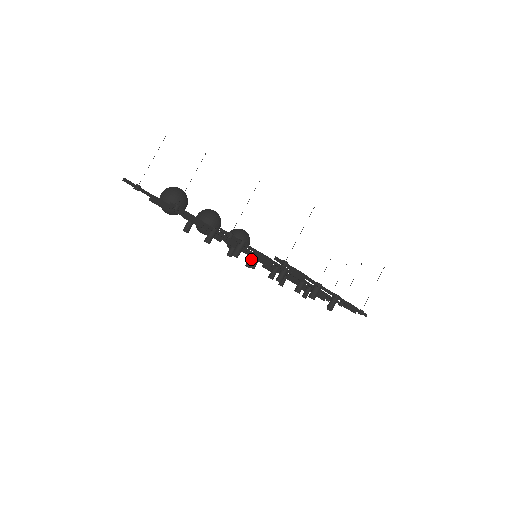
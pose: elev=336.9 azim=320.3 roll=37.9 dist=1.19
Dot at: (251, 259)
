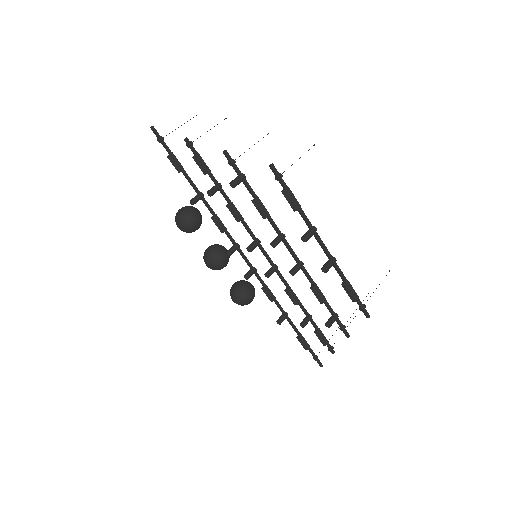
Dot at: (251, 270)
